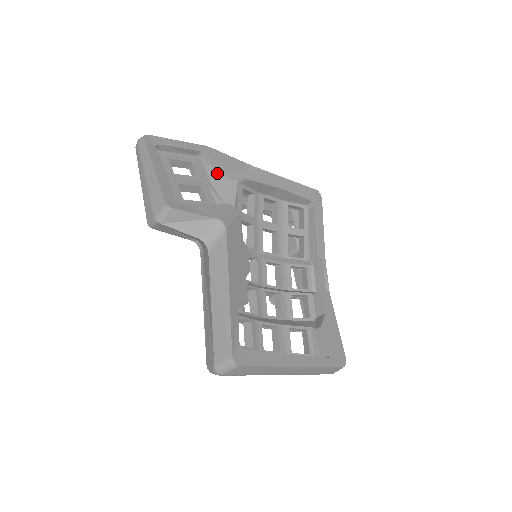
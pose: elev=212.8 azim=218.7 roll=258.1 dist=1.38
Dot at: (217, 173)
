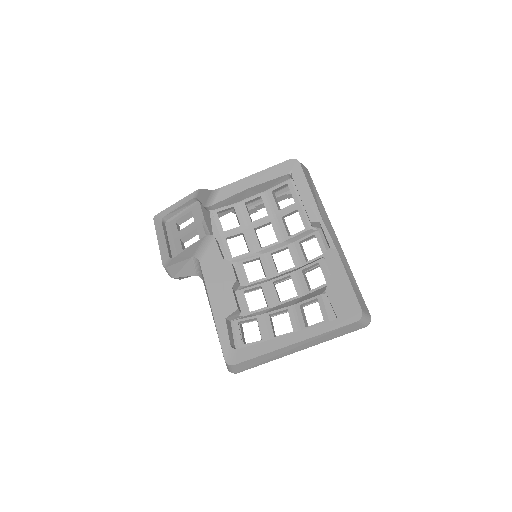
Dot at: (204, 209)
